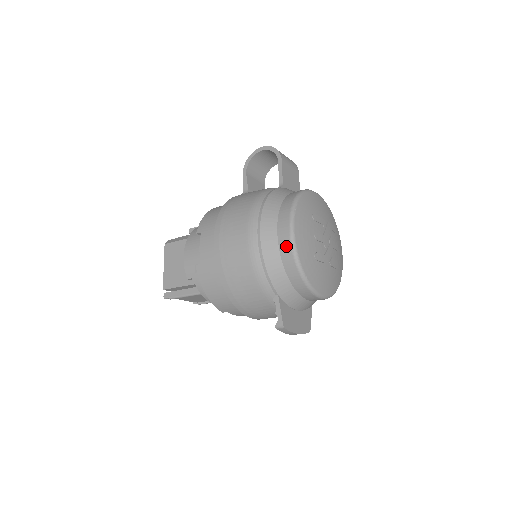
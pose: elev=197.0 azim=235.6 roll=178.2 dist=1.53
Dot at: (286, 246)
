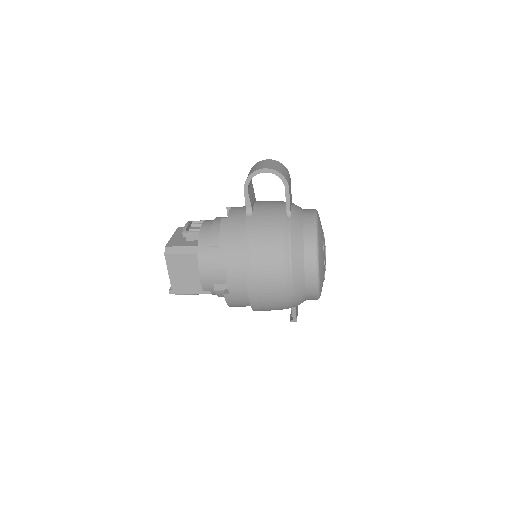
Dot at: (312, 287)
